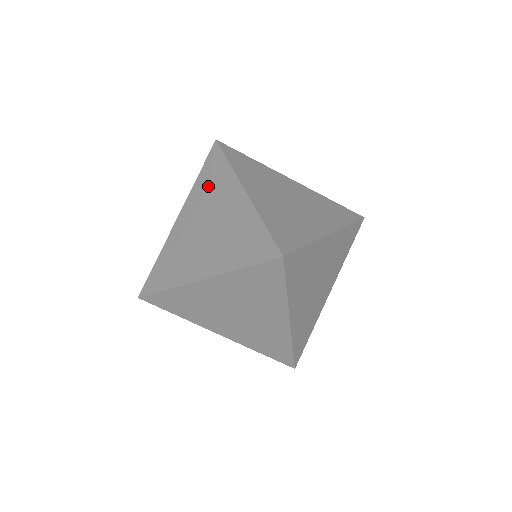
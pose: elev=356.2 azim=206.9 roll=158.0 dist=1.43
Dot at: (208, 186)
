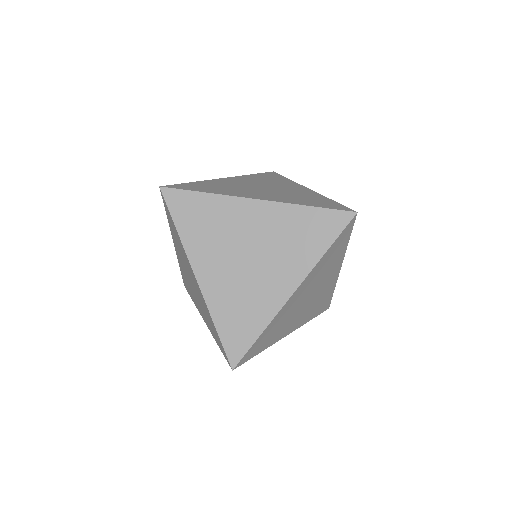
Dot at: (265, 179)
